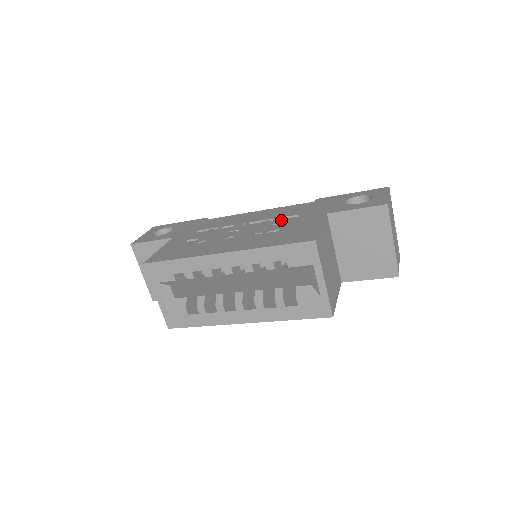
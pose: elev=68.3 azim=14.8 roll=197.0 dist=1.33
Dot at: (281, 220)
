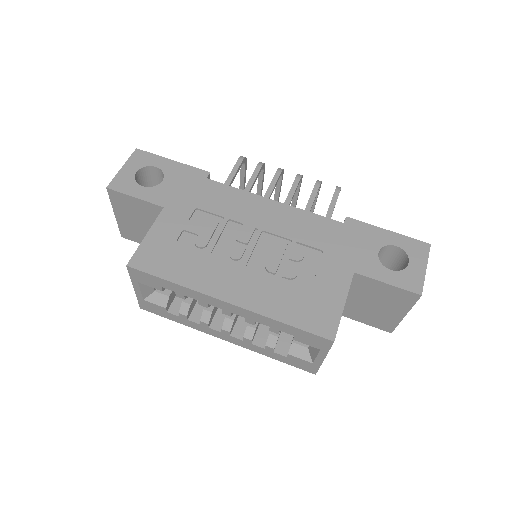
Dot at: (301, 253)
